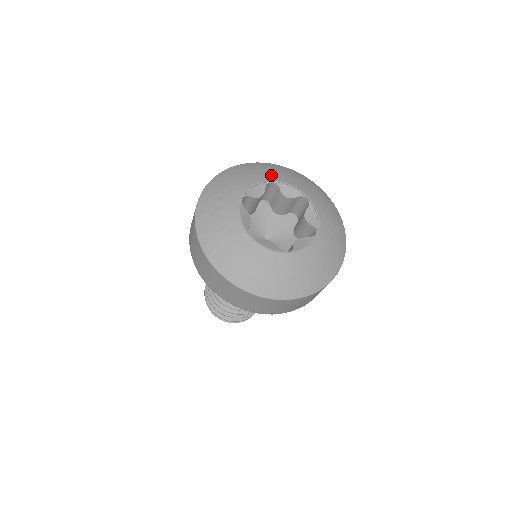
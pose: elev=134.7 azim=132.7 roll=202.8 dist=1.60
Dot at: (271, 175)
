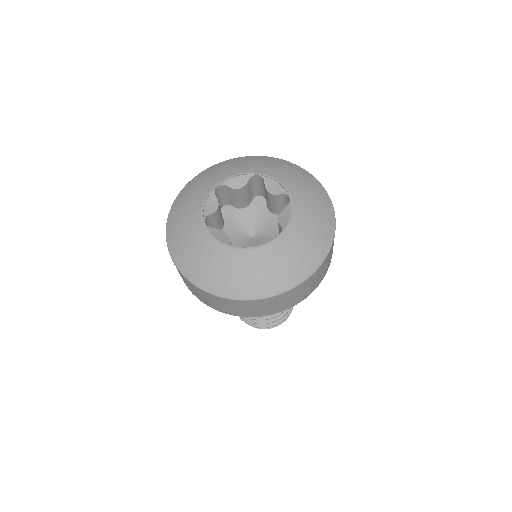
Dot at: (211, 181)
